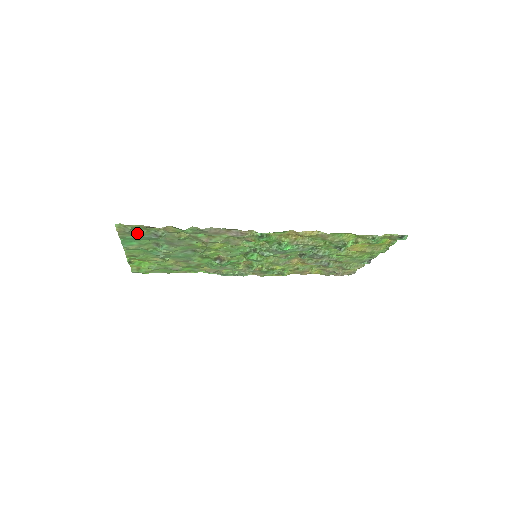
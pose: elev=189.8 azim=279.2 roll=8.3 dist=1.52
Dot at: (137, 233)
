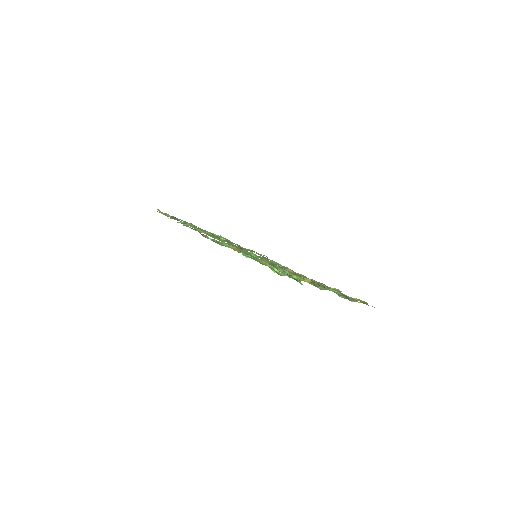
Dot at: (171, 217)
